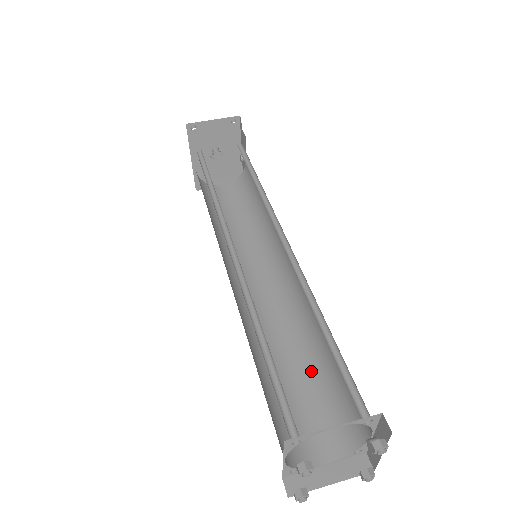
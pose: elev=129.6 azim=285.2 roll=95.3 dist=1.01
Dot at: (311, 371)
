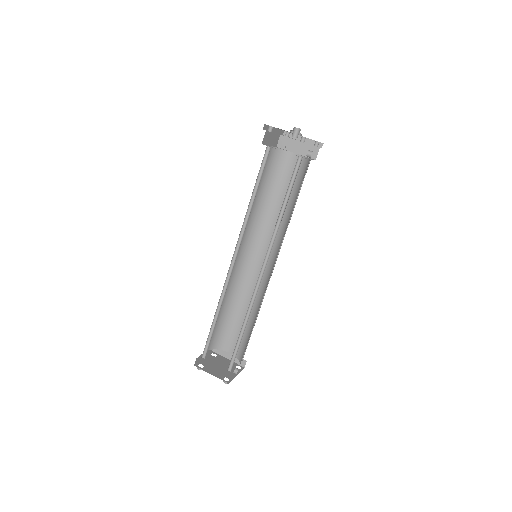
Dot at: (249, 321)
